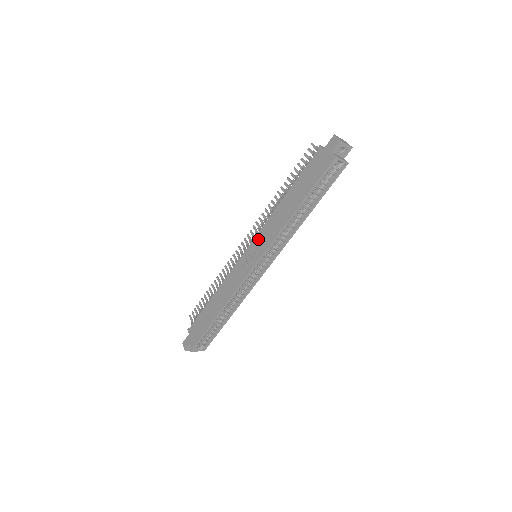
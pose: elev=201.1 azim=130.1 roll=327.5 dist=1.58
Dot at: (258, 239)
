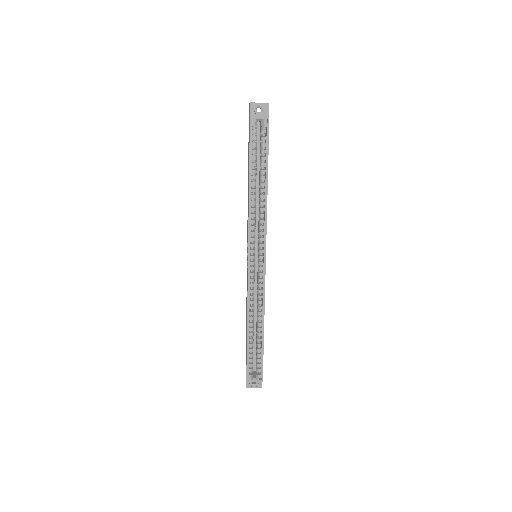
Dot at: (247, 237)
